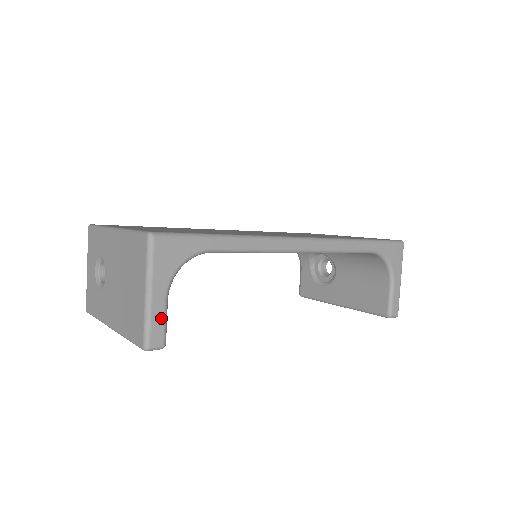
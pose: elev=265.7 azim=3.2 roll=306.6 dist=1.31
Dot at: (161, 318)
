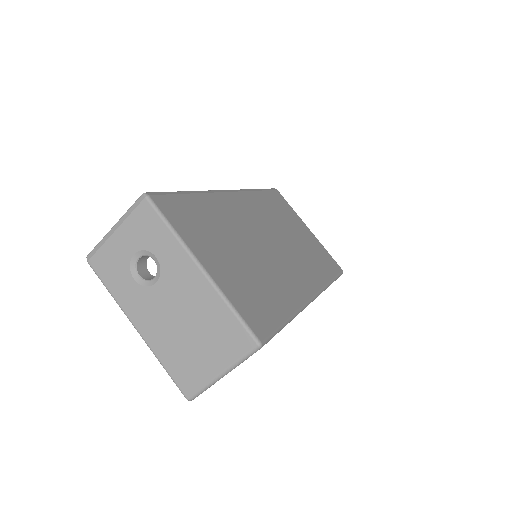
Dot at: occluded
